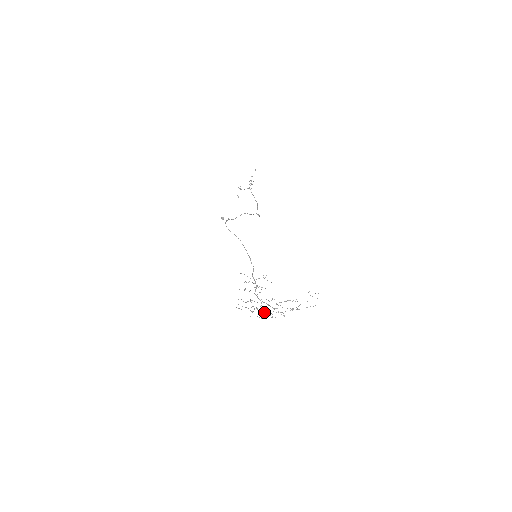
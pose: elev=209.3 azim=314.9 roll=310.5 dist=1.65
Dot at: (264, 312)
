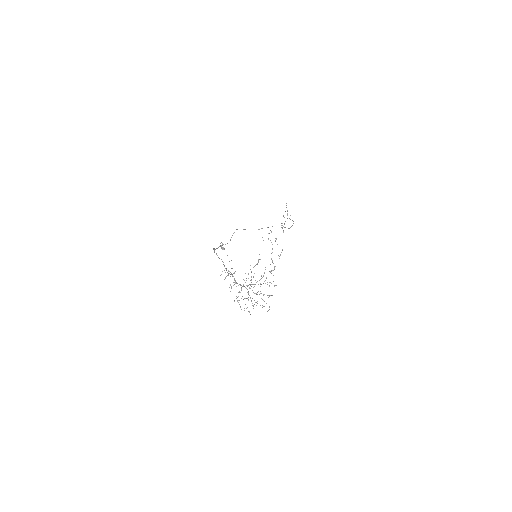
Dot at: occluded
